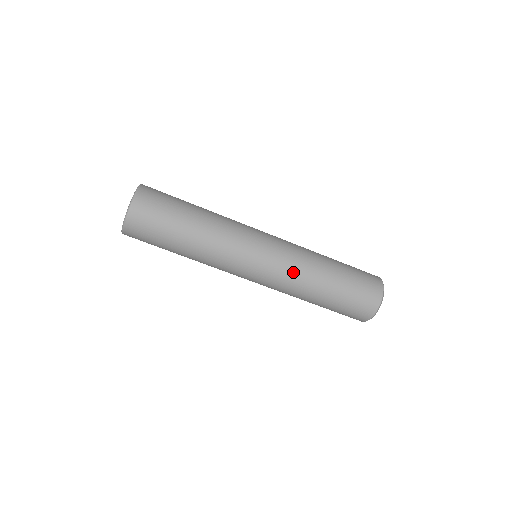
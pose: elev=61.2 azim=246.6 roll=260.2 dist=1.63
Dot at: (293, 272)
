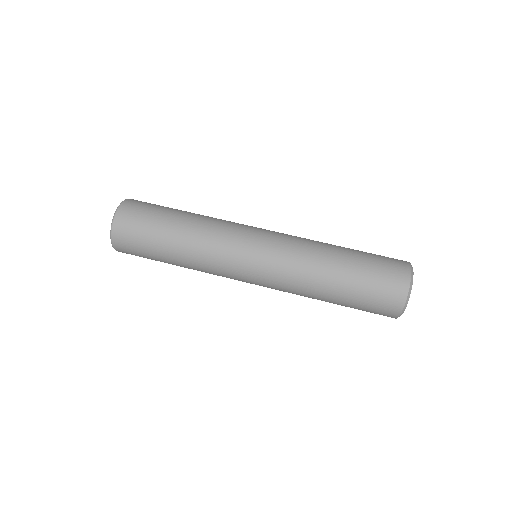
Dot at: (291, 270)
